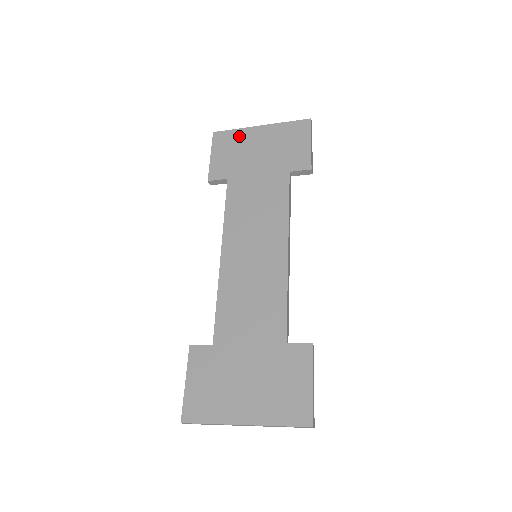
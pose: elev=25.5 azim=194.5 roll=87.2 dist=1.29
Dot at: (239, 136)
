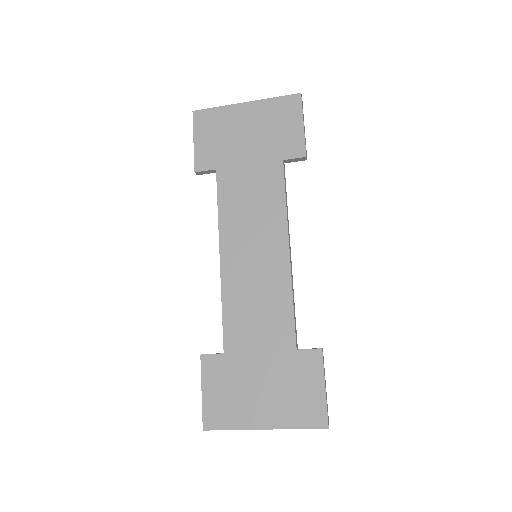
Dot at: (223, 116)
